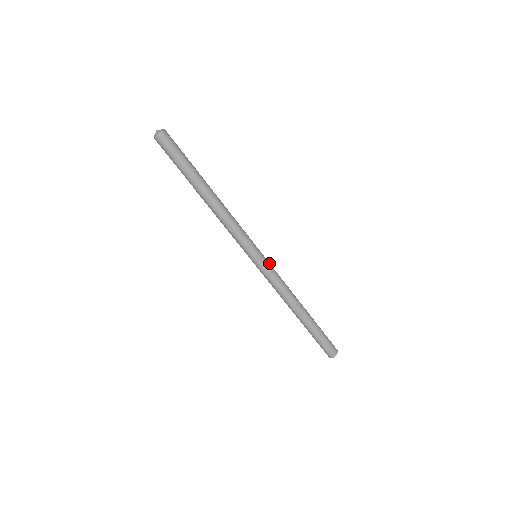
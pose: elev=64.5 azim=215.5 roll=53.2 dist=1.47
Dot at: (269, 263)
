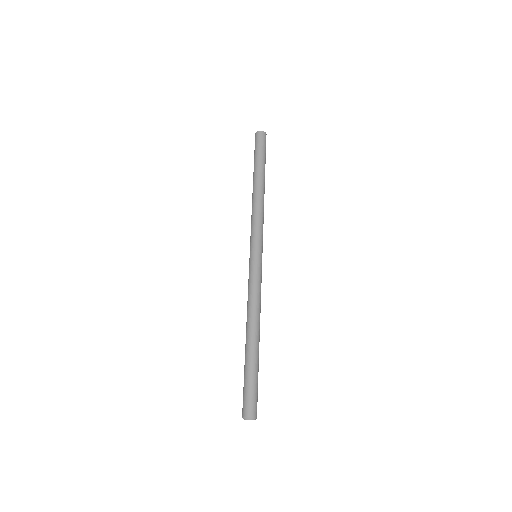
Dot at: occluded
